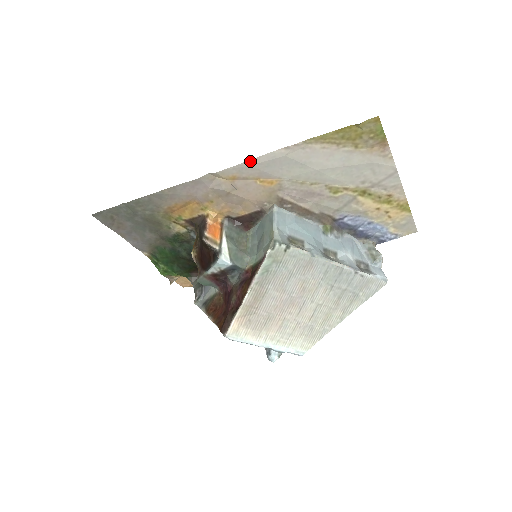
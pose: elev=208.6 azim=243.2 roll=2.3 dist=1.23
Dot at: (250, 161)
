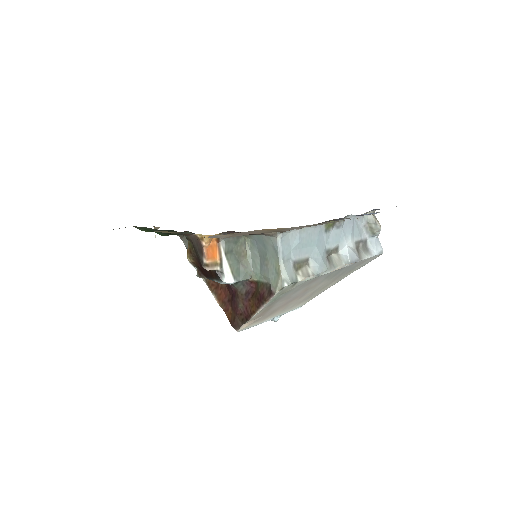
Dot at: occluded
